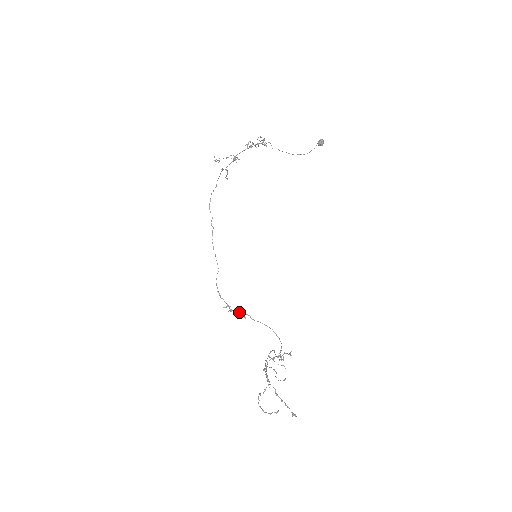
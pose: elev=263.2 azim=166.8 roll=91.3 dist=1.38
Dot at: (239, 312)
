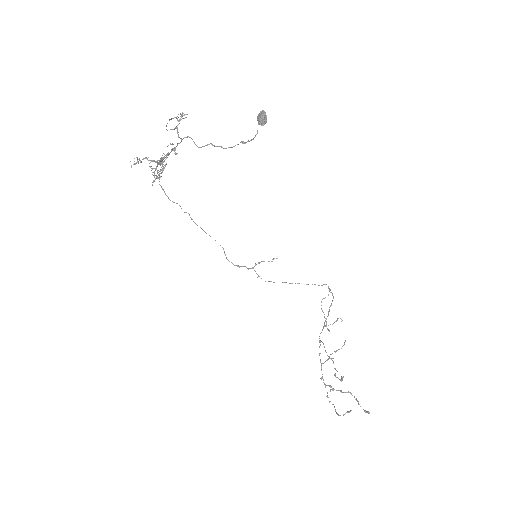
Dot at: (269, 281)
